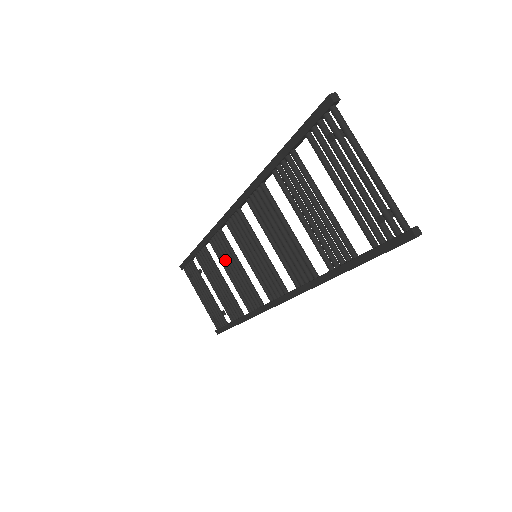
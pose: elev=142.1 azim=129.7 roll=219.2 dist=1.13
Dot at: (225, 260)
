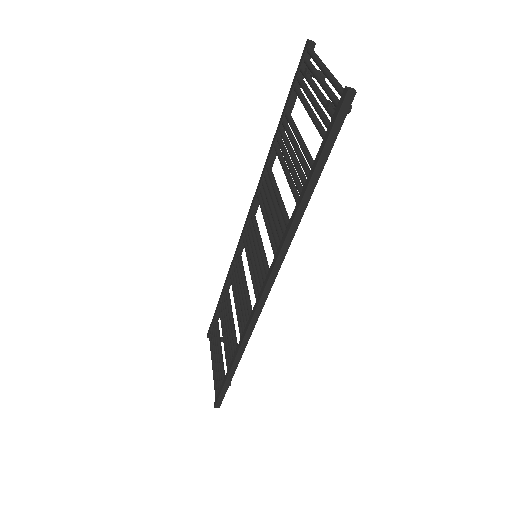
Dot at: (236, 287)
